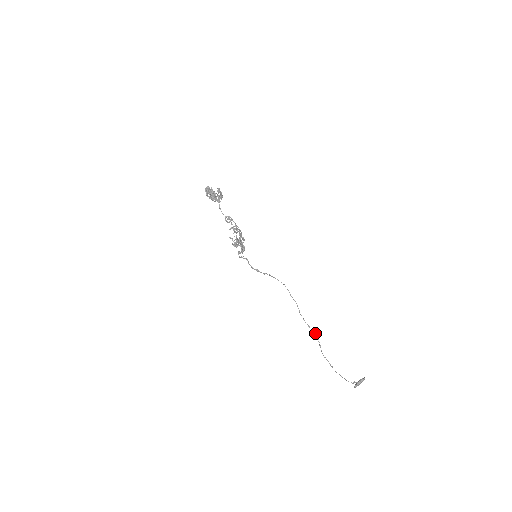
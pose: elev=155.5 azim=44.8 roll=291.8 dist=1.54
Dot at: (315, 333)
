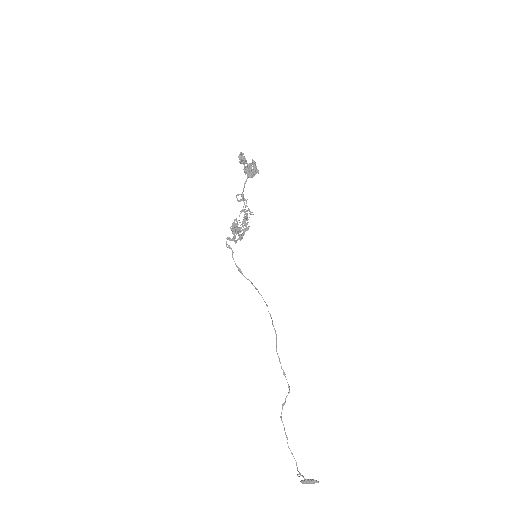
Dot at: (288, 386)
